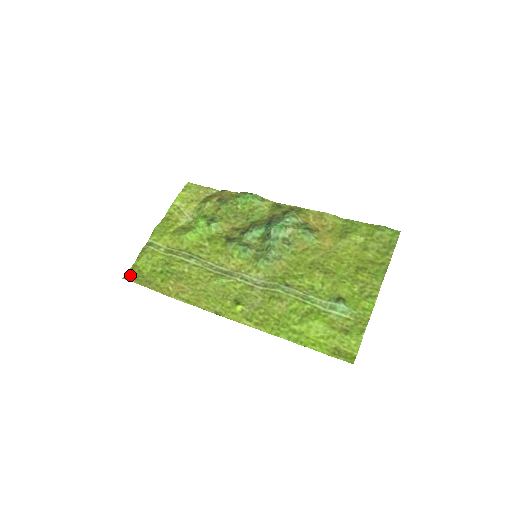
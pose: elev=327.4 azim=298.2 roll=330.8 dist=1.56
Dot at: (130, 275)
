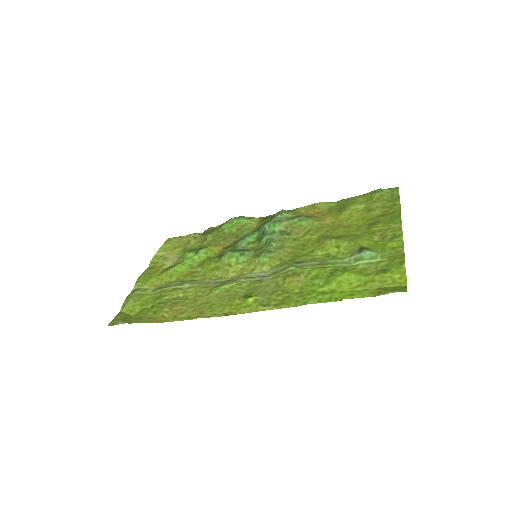
Dot at: (116, 321)
